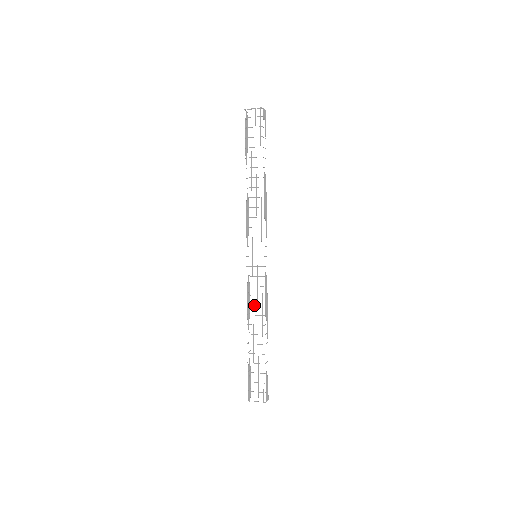
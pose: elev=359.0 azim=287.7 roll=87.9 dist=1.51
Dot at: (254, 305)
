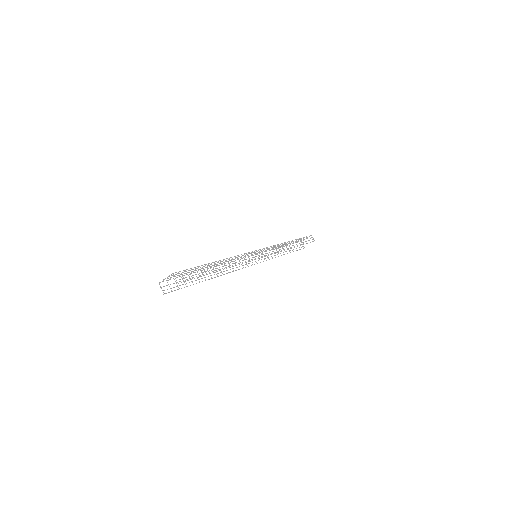
Dot at: occluded
